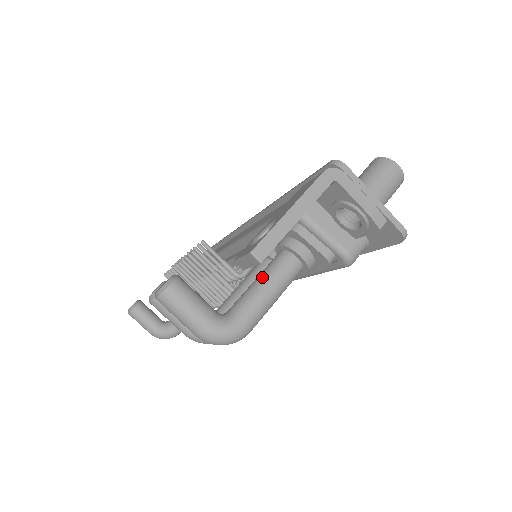
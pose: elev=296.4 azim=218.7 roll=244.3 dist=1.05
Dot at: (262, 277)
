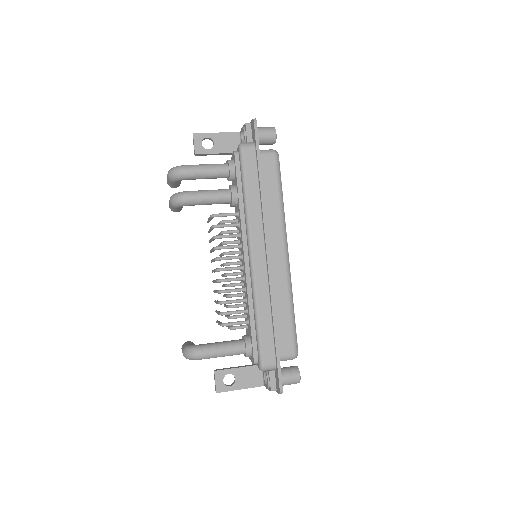
Dot at: occluded
